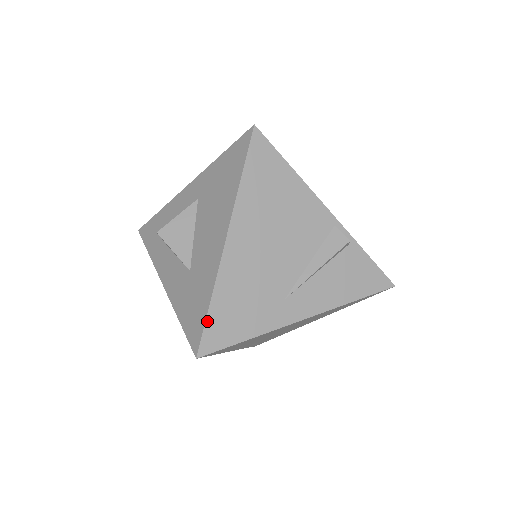
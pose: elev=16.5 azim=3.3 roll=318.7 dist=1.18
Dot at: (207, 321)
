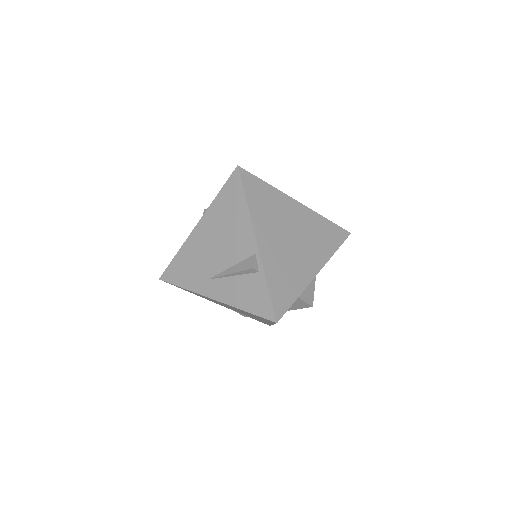
Dot at: (170, 264)
